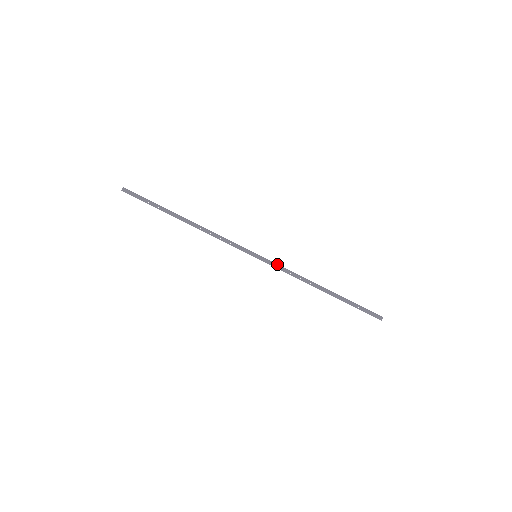
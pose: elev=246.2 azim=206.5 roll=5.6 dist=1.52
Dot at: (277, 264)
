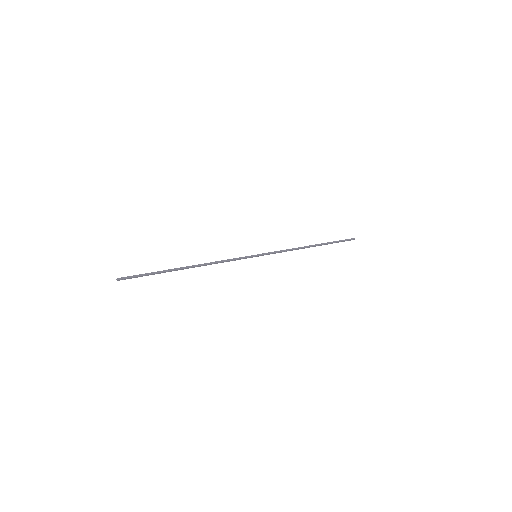
Dot at: (274, 252)
